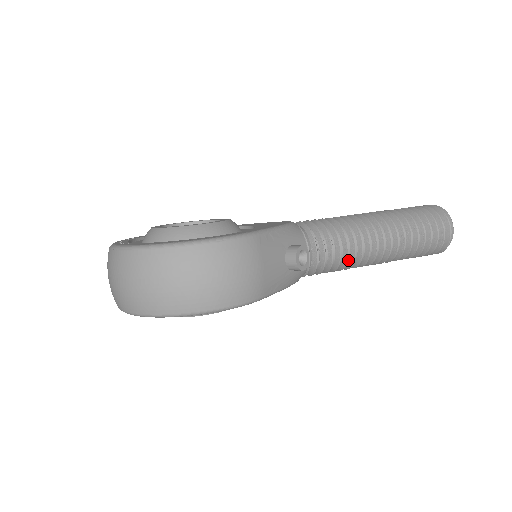
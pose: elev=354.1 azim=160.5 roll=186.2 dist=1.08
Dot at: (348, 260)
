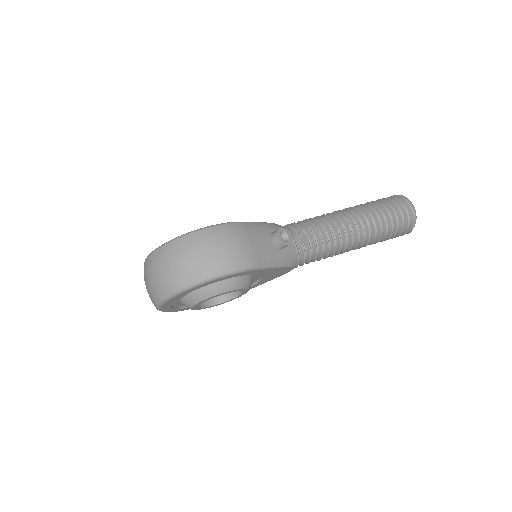
Dot at: (330, 244)
